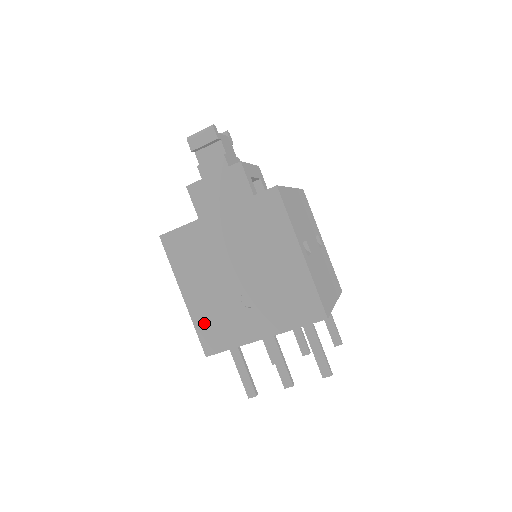
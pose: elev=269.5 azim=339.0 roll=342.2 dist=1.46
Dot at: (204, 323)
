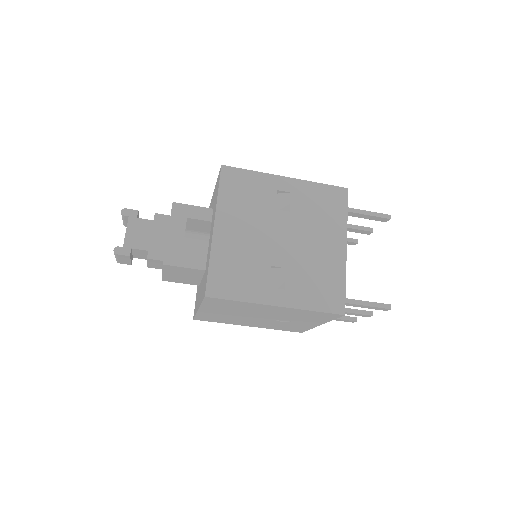
Dot at: (277, 328)
